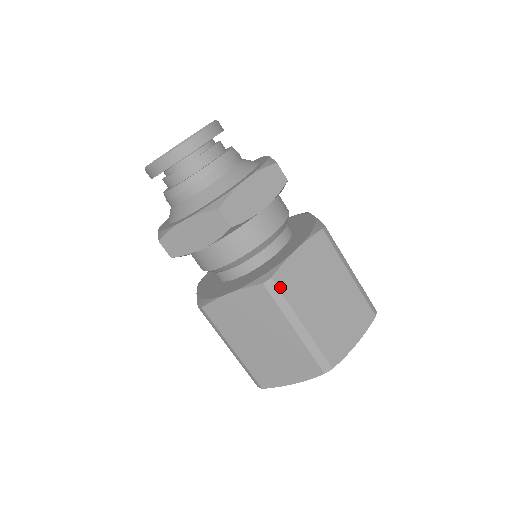
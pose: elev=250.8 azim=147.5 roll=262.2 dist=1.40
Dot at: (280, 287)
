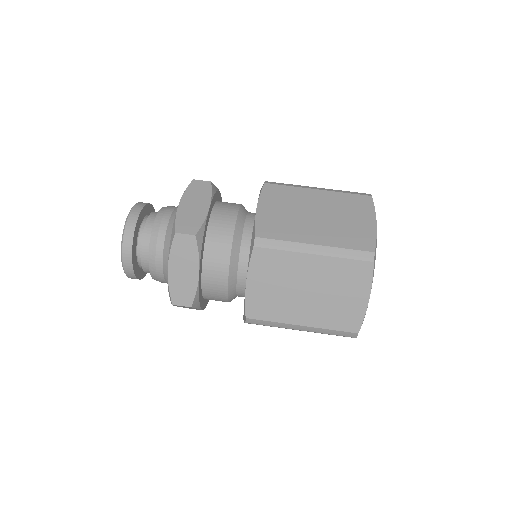
Dot at: (268, 237)
